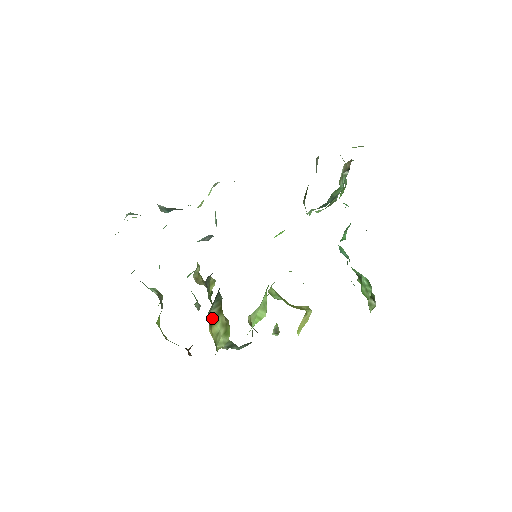
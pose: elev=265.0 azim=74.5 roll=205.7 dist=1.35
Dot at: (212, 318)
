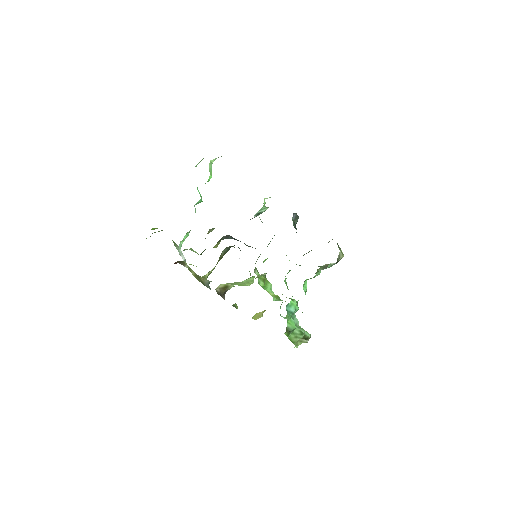
Dot at: occluded
